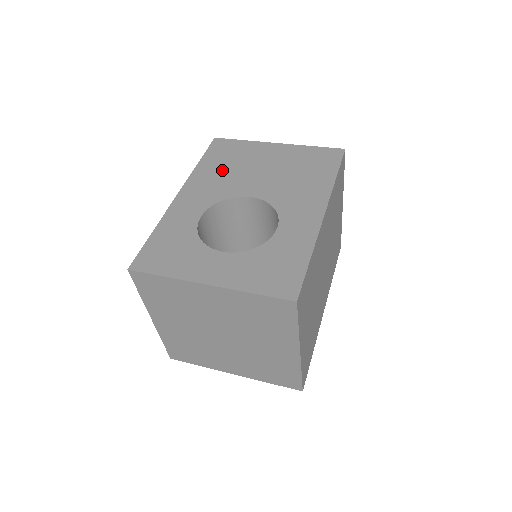
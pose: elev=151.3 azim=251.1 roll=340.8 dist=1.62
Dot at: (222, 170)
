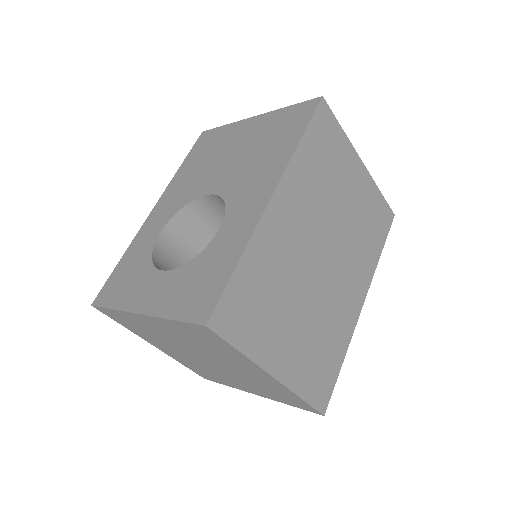
Dot at: (195, 169)
